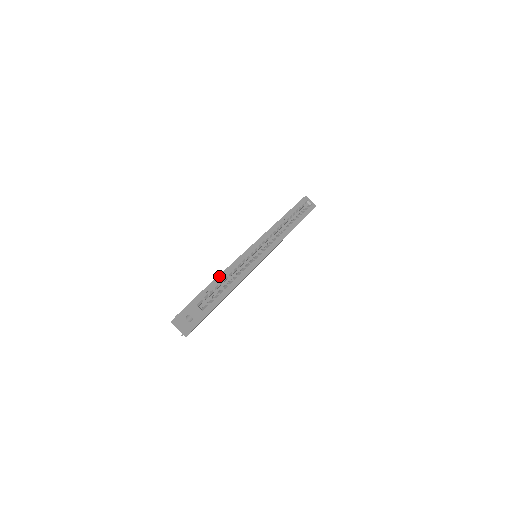
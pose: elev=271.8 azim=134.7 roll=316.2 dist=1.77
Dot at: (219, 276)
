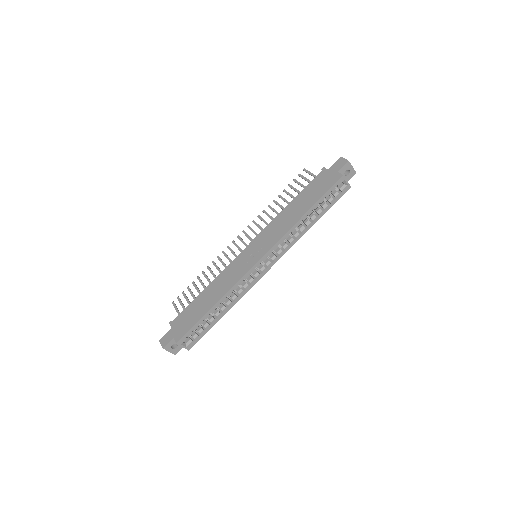
Dot at: (207, 313)
